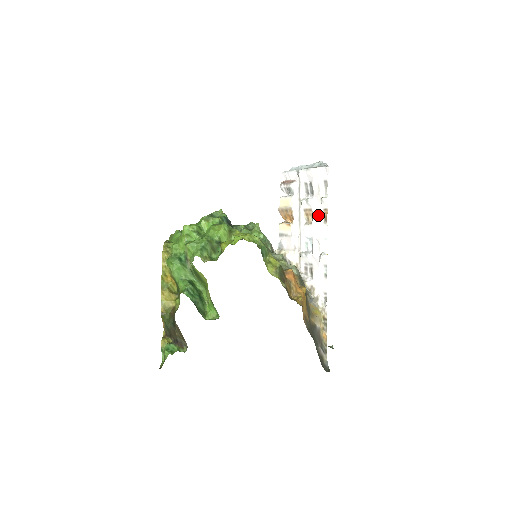
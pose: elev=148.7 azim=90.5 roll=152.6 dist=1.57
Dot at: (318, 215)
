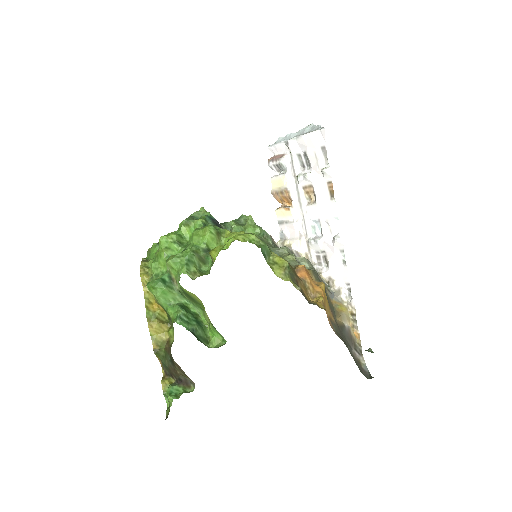
Dot at: (321, 191)
